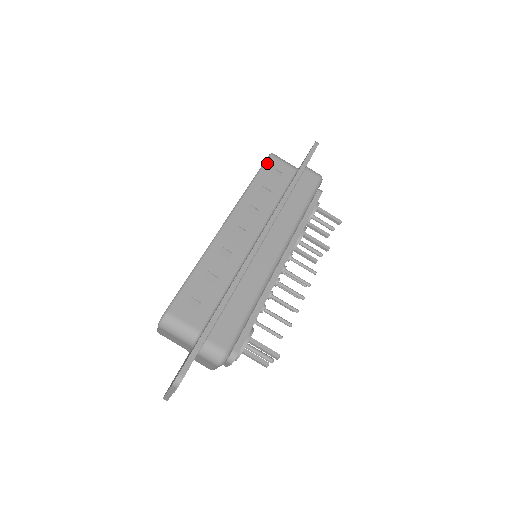
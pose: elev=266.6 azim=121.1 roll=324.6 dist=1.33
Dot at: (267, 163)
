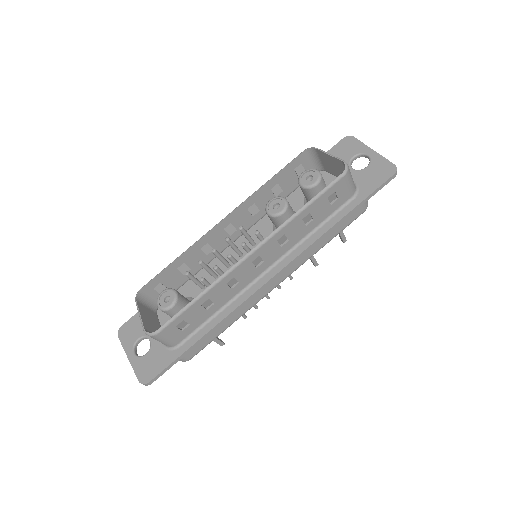
Dot at: (334, 186)
